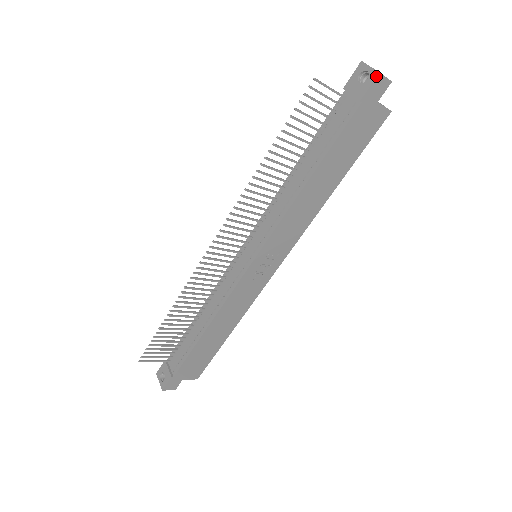
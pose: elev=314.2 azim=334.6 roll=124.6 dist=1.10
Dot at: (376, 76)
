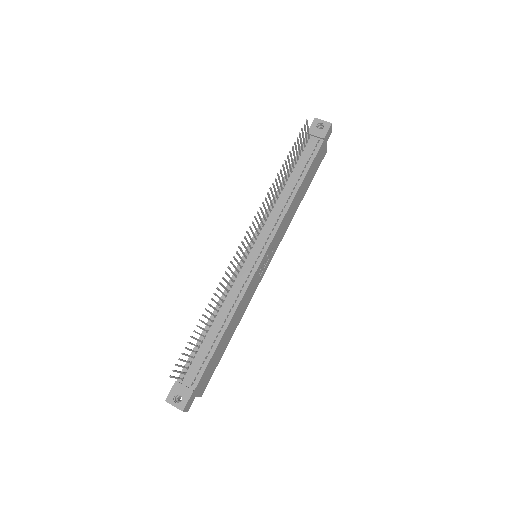
Dot at: (330, 125)
